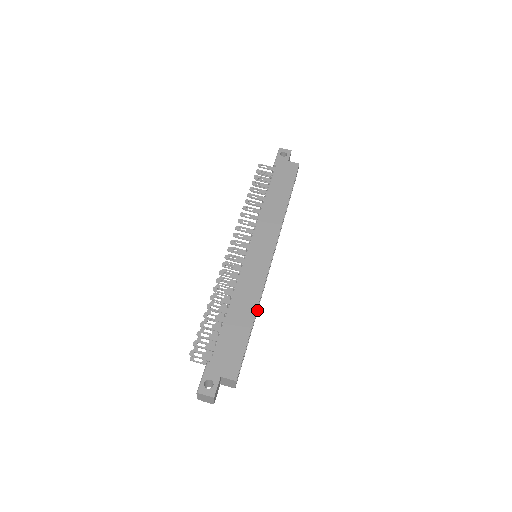
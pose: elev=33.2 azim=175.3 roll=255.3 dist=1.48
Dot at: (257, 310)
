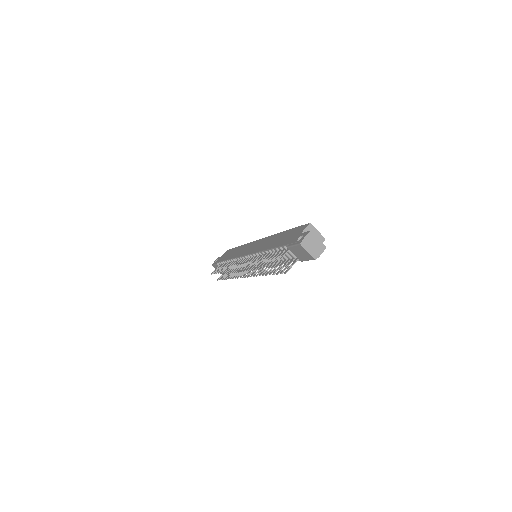
Dot at: occluded
